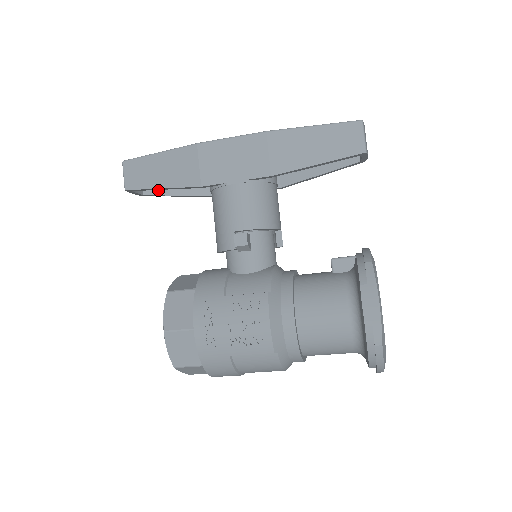
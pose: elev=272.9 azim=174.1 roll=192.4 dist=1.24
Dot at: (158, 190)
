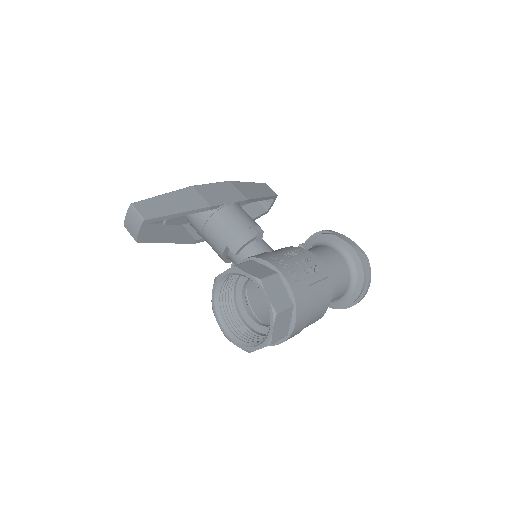
Dot at: (151, 236)
